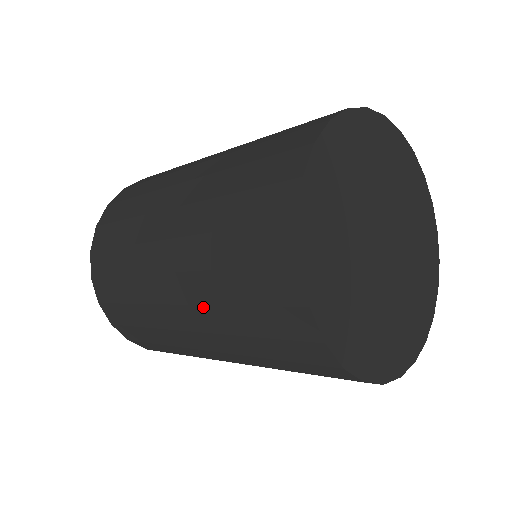
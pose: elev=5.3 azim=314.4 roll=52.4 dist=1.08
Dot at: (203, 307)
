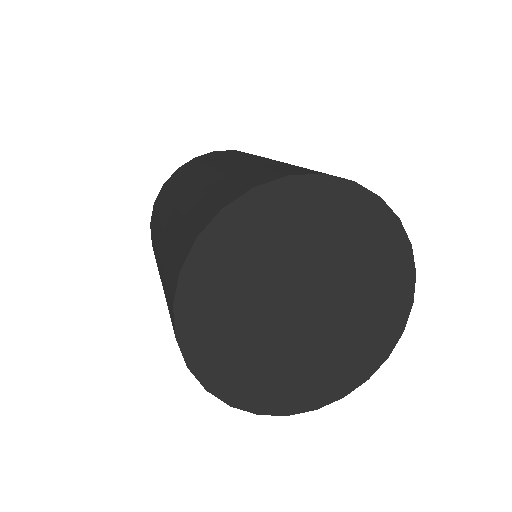
Dot at: occluded
